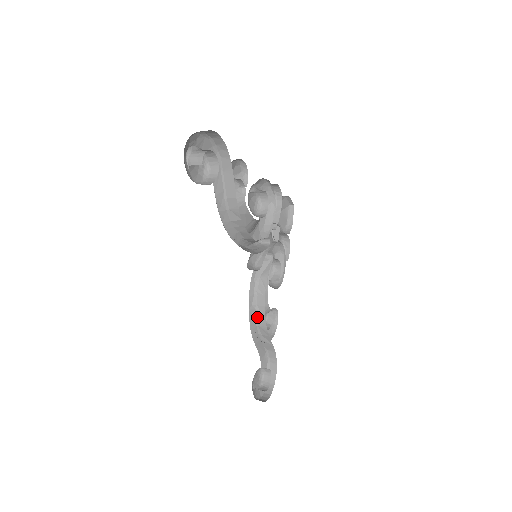
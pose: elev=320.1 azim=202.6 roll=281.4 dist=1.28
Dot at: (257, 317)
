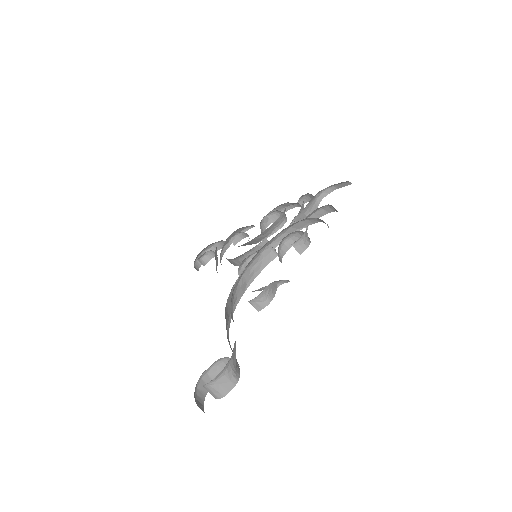
Dot at: (227, 259)
